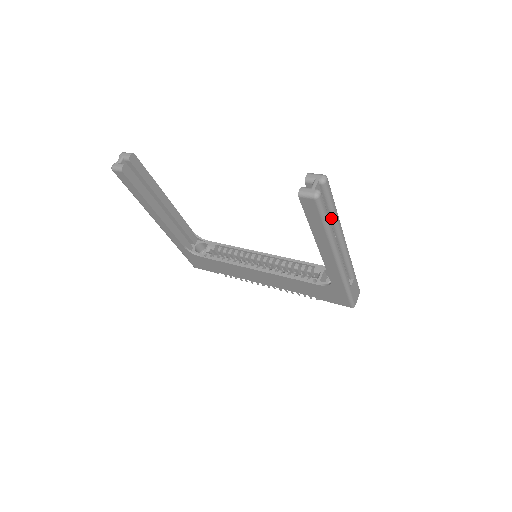
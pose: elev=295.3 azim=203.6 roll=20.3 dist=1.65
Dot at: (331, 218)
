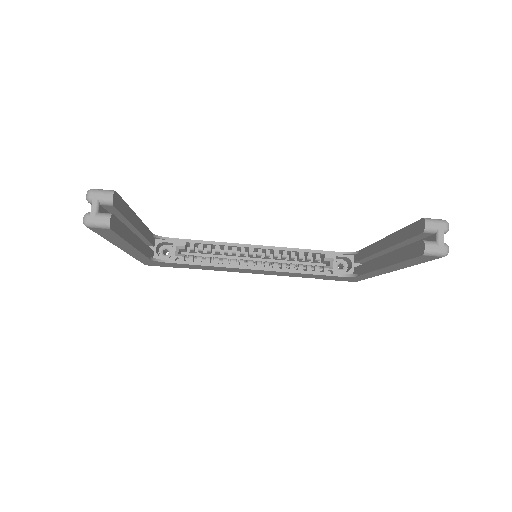
Dot at: occluded
